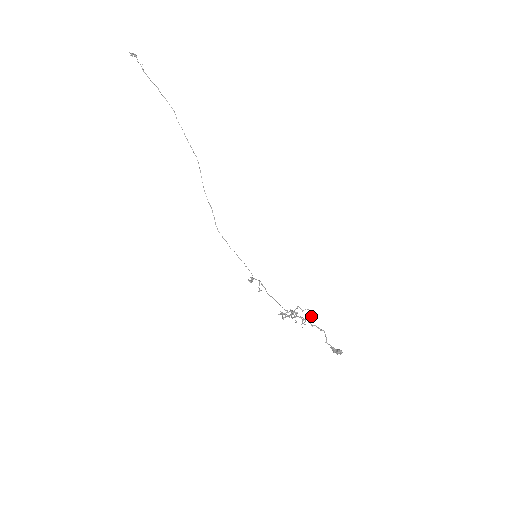
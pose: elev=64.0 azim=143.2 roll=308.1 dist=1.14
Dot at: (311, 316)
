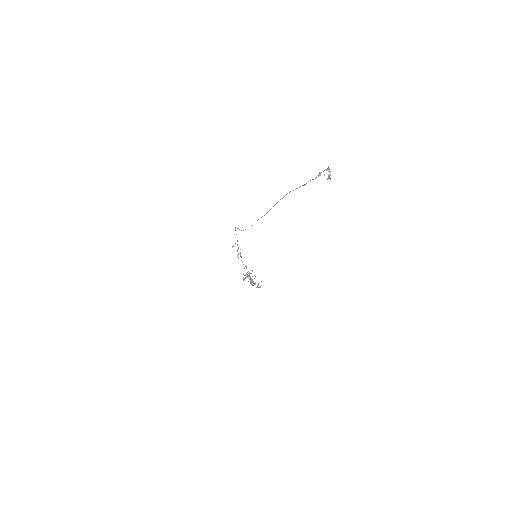
Dot at: occluded
